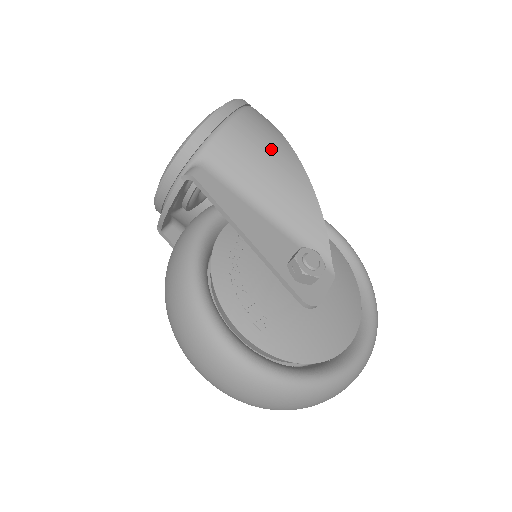
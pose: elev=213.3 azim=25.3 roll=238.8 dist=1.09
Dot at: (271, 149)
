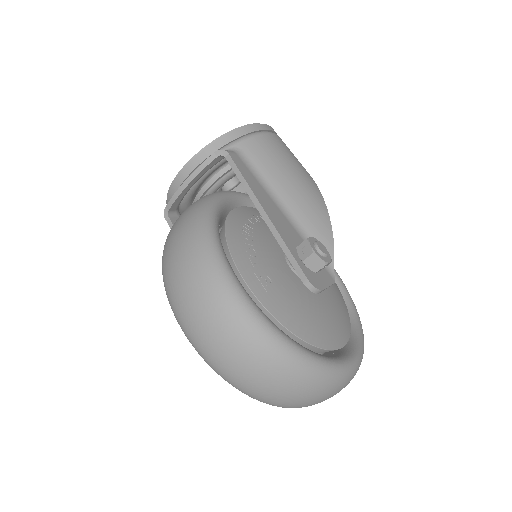
Dot at: (296, 166)
